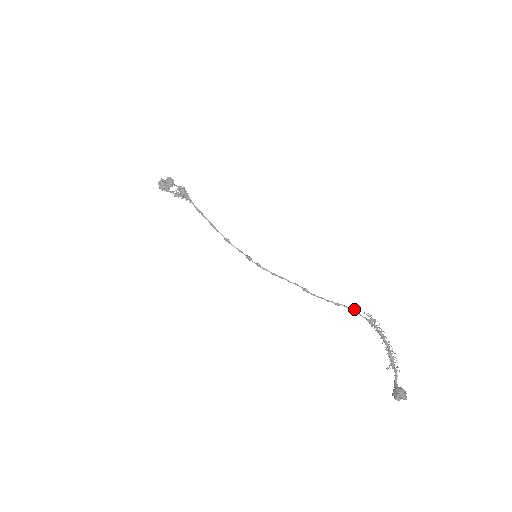
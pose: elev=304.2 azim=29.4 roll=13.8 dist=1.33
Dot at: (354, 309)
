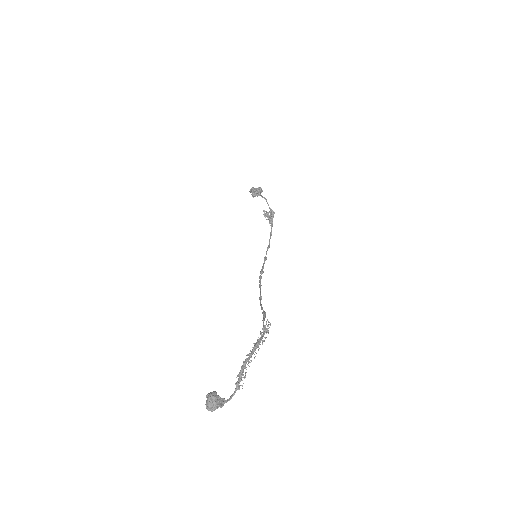
Dot at: (265, 315)
